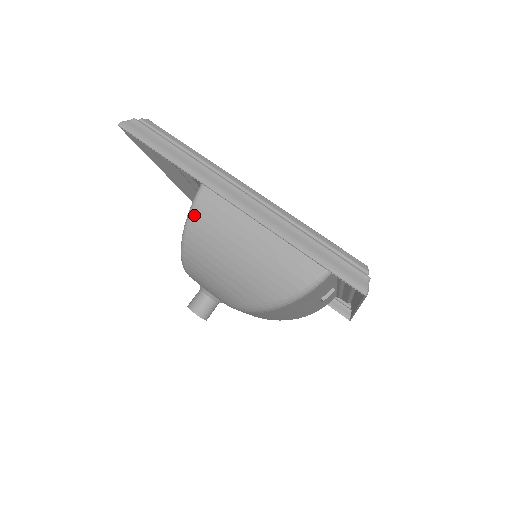
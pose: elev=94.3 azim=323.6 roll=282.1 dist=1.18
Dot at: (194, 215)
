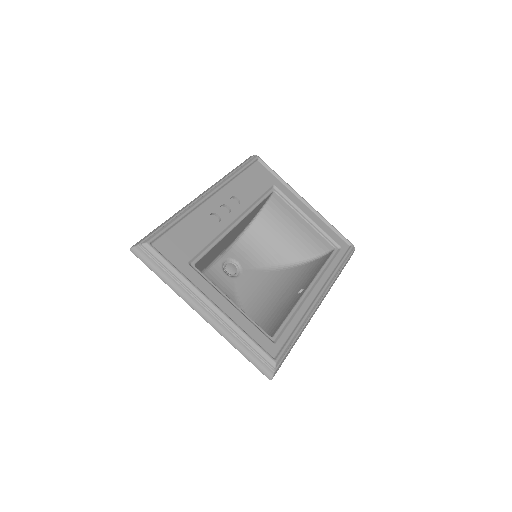
Dot at: occluded
